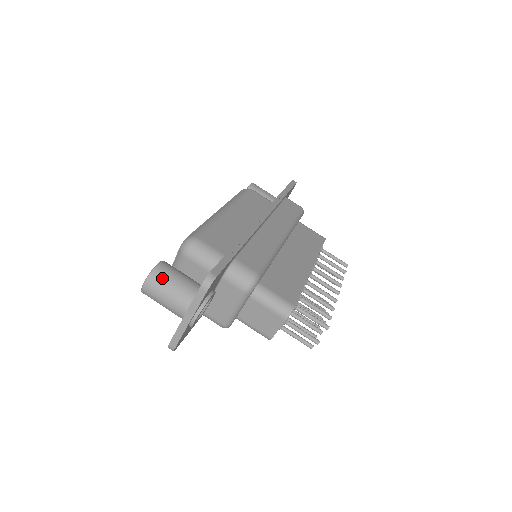
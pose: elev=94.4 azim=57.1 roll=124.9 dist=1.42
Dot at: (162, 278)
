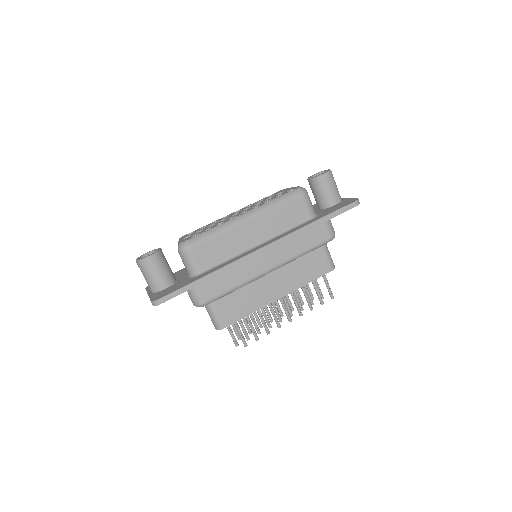
Dot at: (145, 268)
